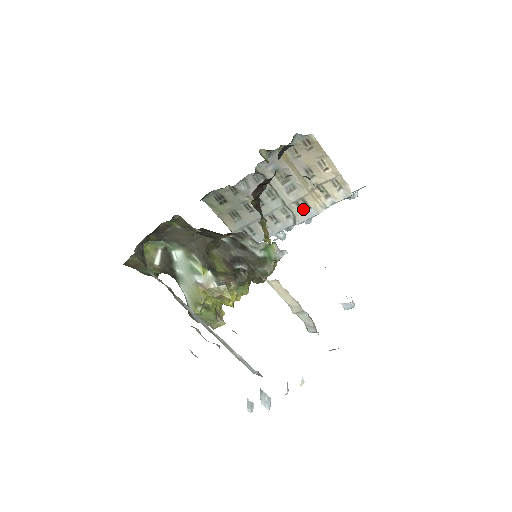
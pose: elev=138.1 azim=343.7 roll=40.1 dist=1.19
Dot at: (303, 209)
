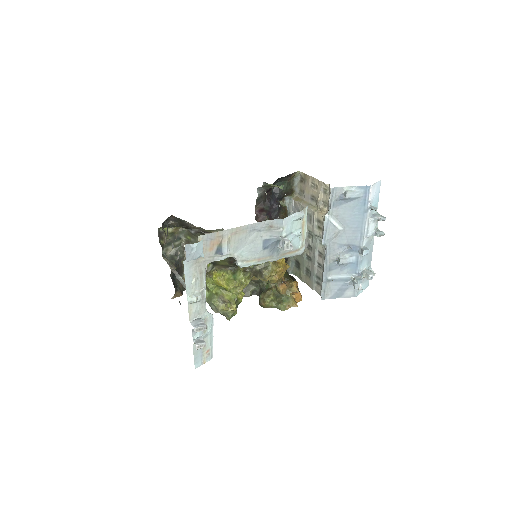
Dot at: (322, 228)
